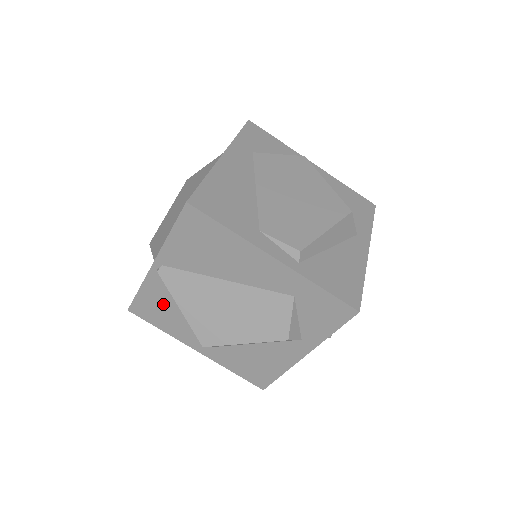
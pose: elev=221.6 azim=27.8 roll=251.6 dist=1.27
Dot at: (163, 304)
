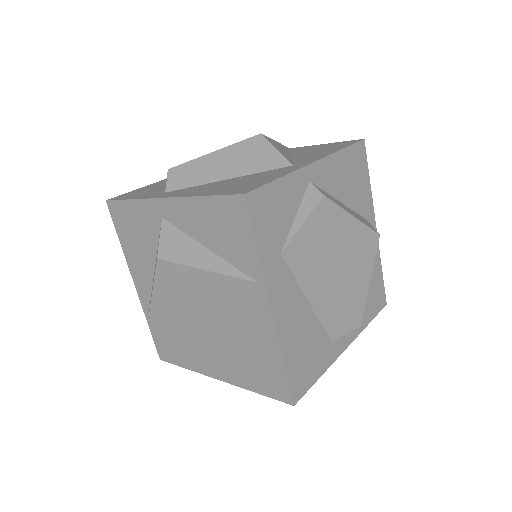
Dot at: occluded
